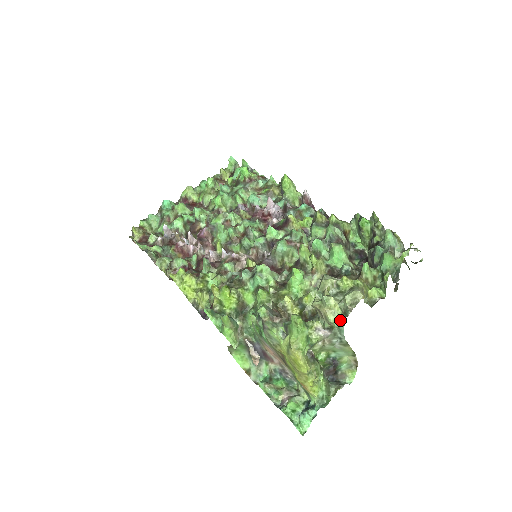
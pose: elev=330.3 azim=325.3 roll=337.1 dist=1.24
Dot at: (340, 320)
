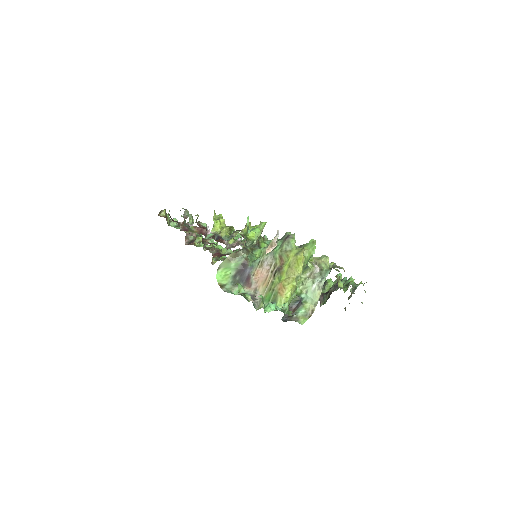
Dot at: (329, 268)
